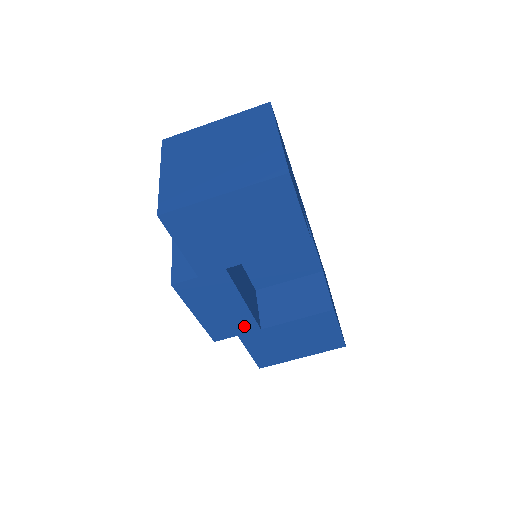
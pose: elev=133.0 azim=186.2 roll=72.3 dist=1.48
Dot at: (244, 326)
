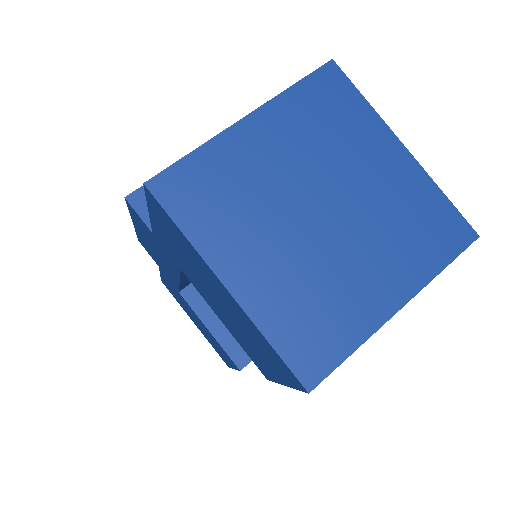
Dot at: occluded
